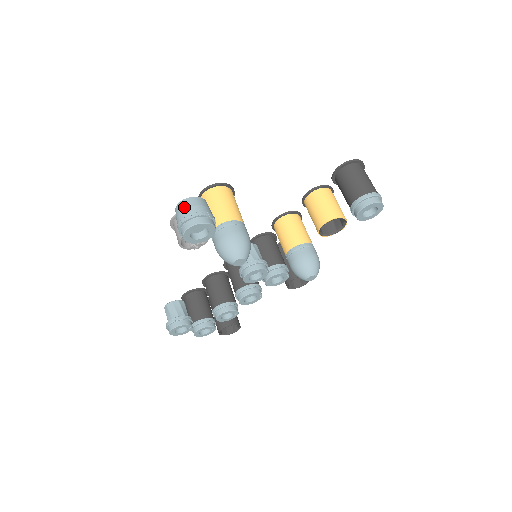
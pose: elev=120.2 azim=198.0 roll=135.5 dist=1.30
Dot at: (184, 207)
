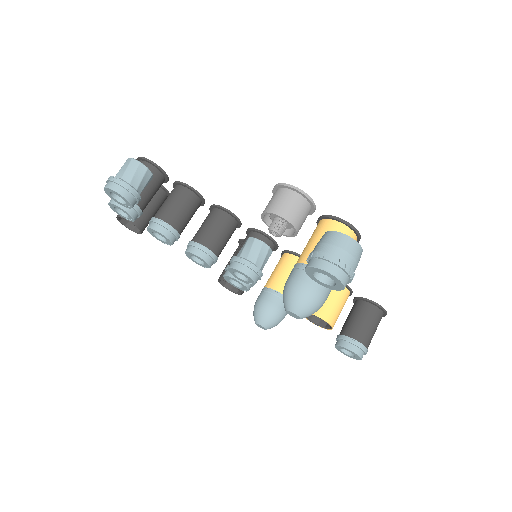
Dot at: (353, 252)
